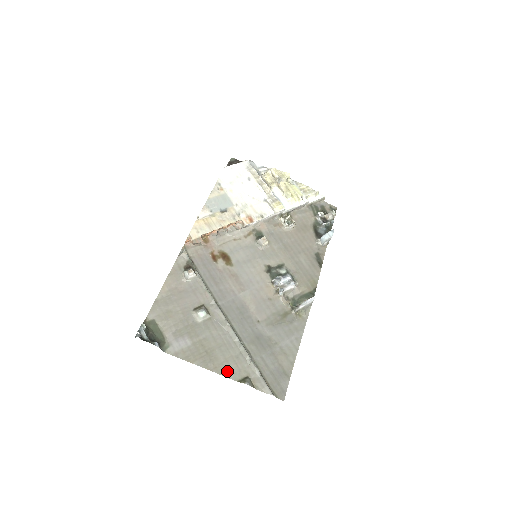
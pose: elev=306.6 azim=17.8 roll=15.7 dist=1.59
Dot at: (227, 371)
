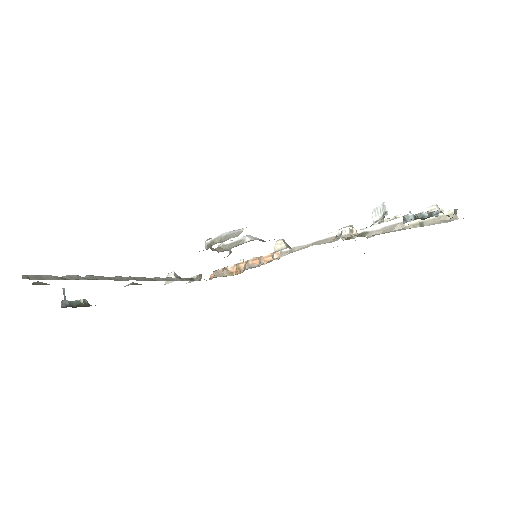
Dot at: occluded
